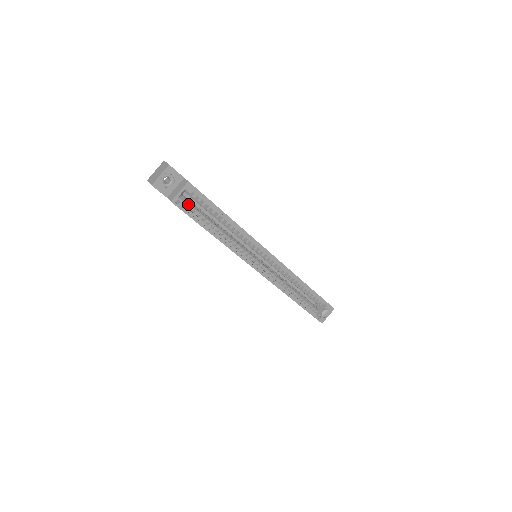
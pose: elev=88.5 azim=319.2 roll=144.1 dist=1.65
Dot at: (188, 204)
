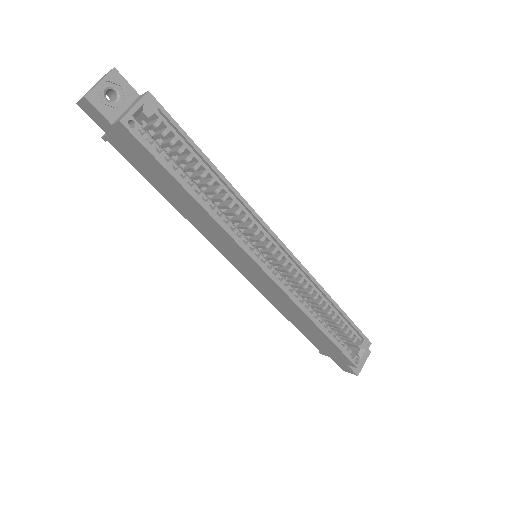
Dot at: (149, 135)
